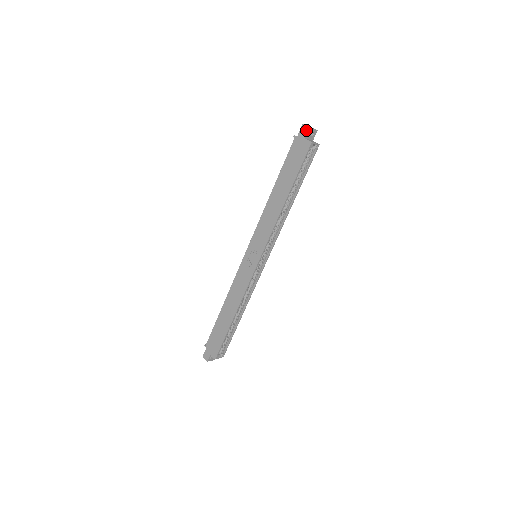
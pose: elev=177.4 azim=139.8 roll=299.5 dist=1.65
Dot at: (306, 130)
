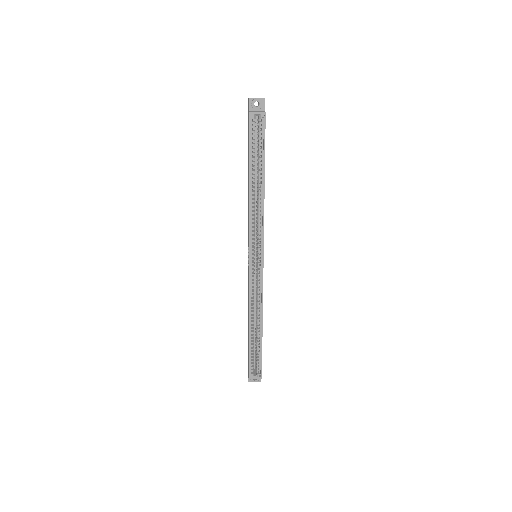
Dot at: (248, 102)
